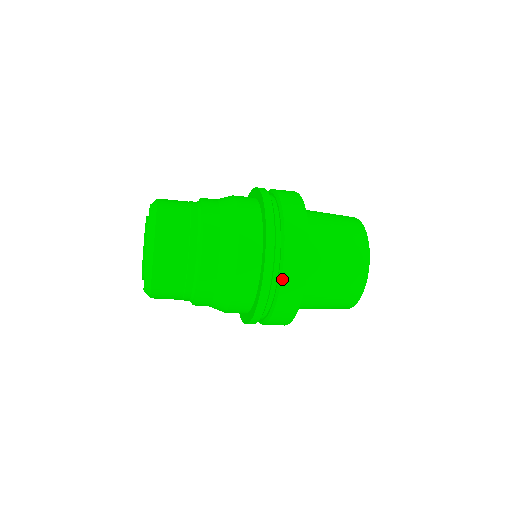
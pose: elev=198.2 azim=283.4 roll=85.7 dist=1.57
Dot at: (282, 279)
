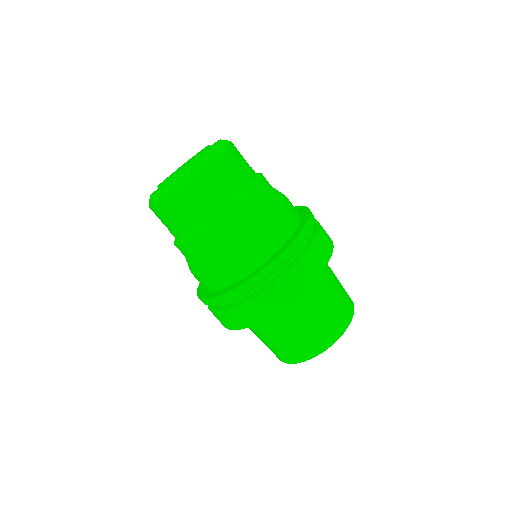
Dot at: (299, 263)
